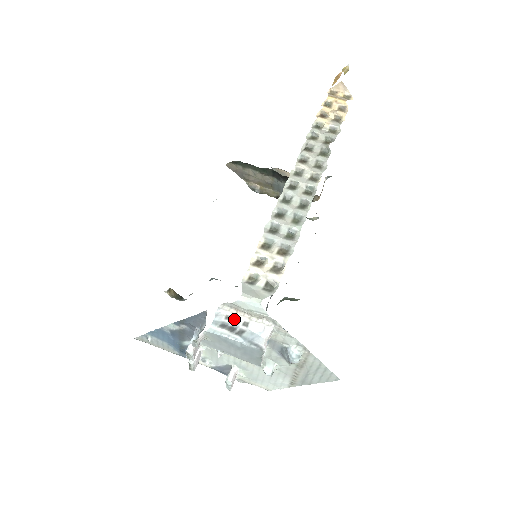
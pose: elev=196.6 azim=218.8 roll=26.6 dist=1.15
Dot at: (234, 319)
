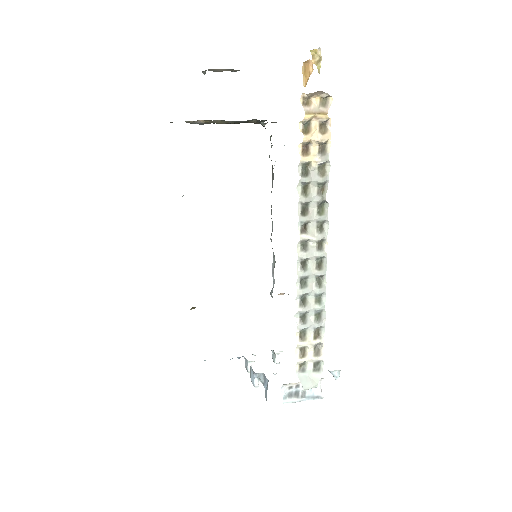
Dot at: (295, 387)
